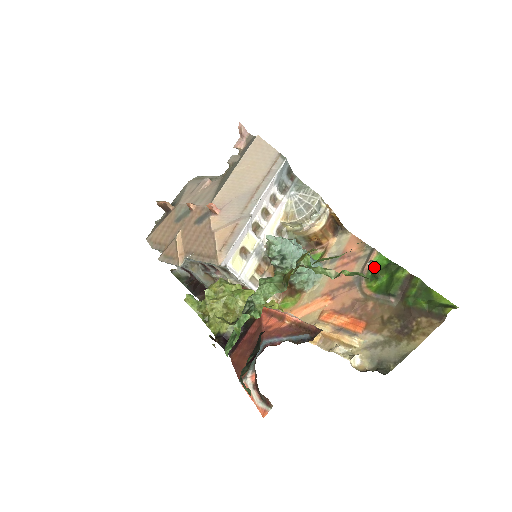
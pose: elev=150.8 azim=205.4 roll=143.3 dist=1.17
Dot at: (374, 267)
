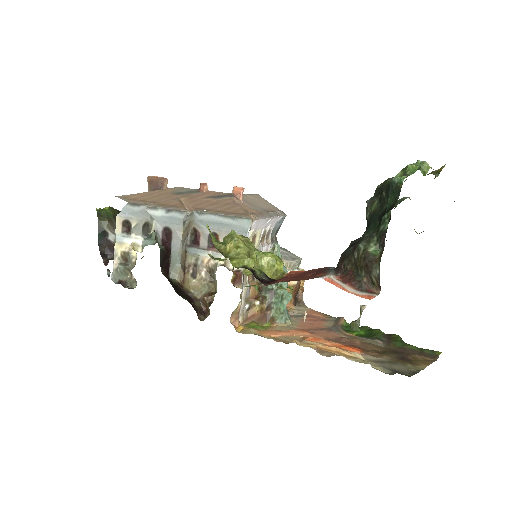
Dot at: (346, 326)
